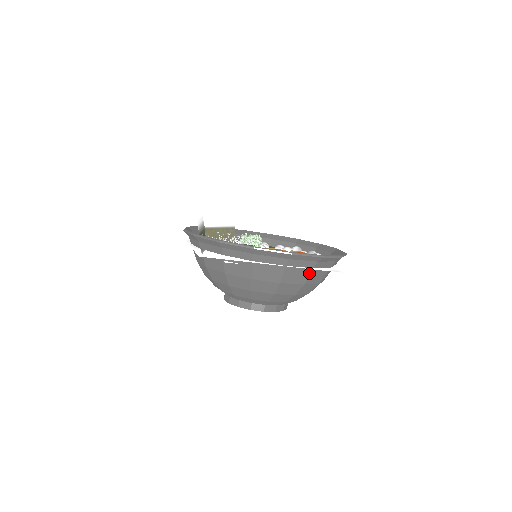
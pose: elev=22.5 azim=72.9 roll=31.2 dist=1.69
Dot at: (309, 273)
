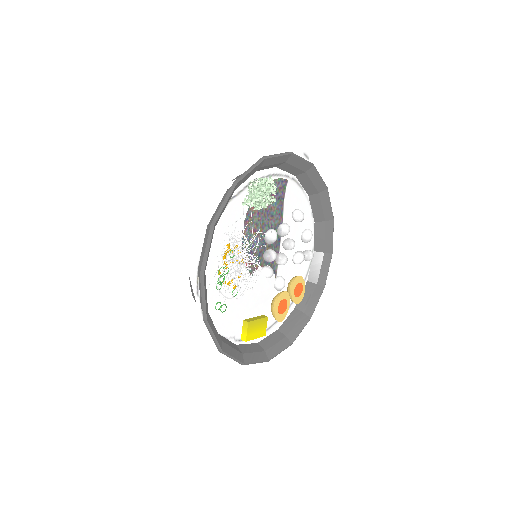
Dot at: occluded
